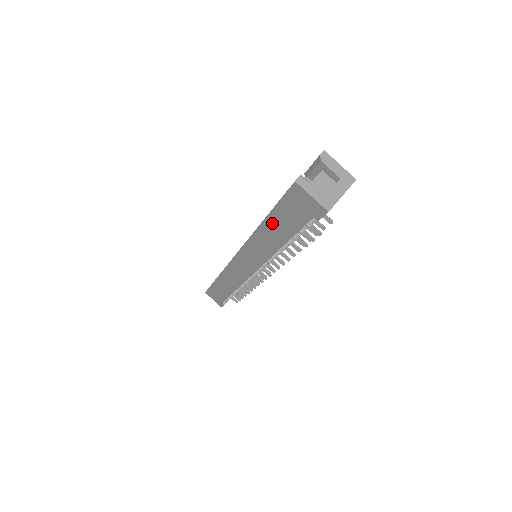
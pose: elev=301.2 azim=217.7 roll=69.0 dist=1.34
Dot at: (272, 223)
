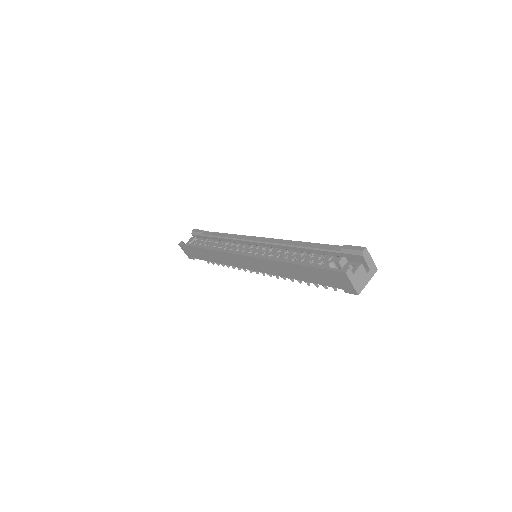
Dot at: (302, 269)
